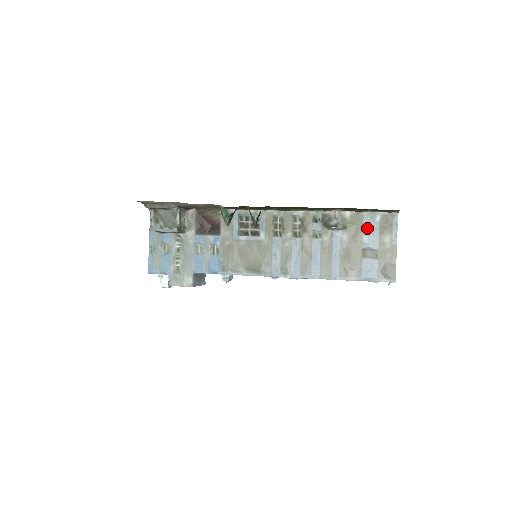
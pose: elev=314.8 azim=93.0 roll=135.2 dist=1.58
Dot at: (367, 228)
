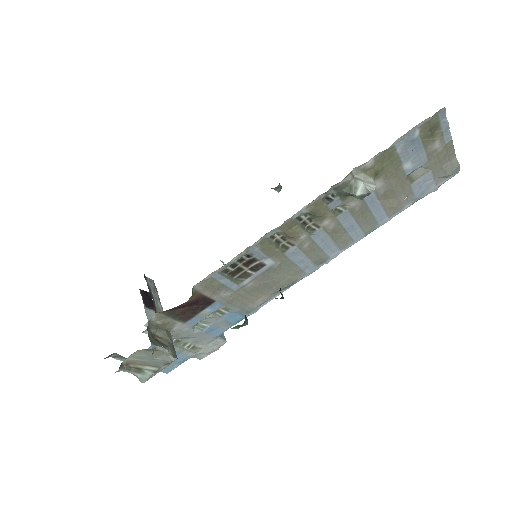
Dot at: (405, 155)
